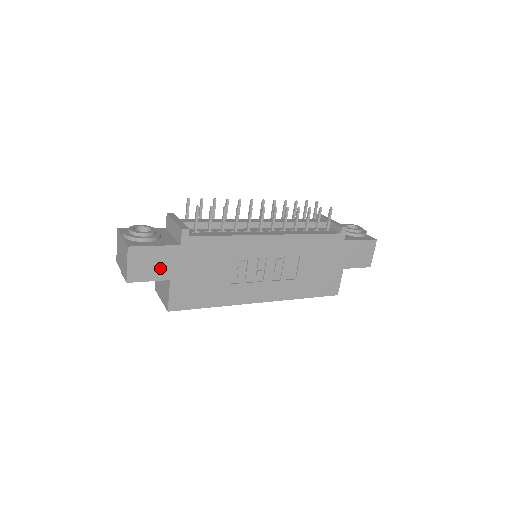
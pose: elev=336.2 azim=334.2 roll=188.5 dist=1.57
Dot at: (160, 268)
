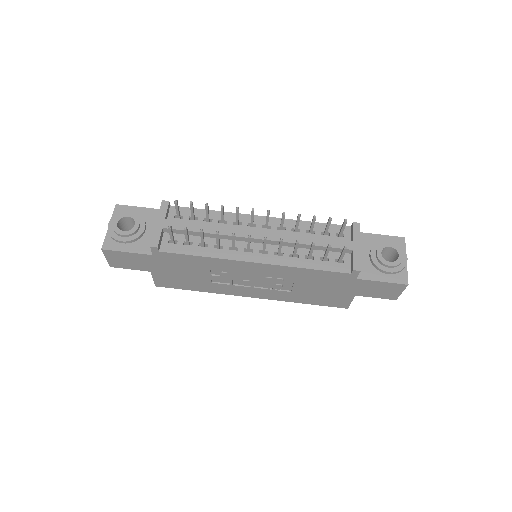
Dot at: (138, 264)
